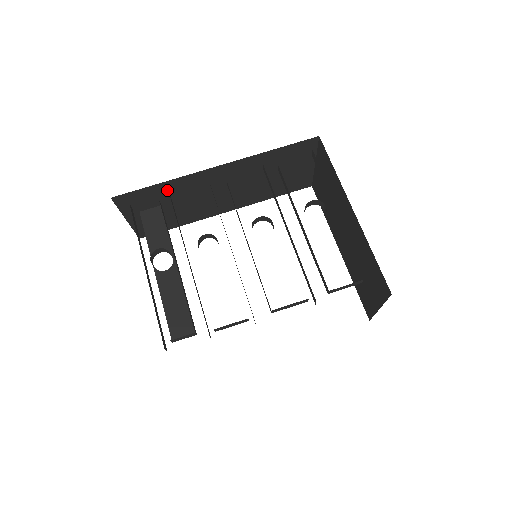
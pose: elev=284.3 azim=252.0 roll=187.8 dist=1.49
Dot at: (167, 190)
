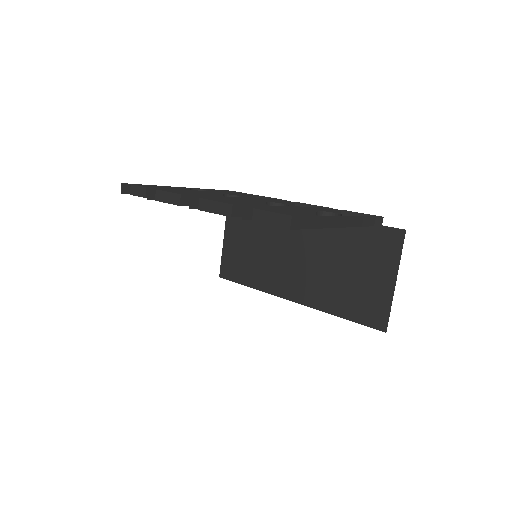
Dot at: occluded
